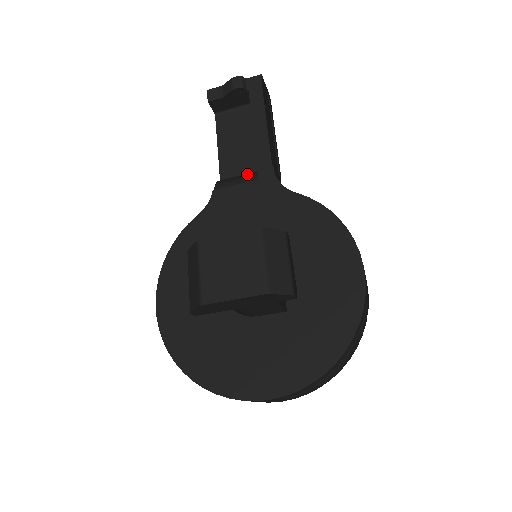
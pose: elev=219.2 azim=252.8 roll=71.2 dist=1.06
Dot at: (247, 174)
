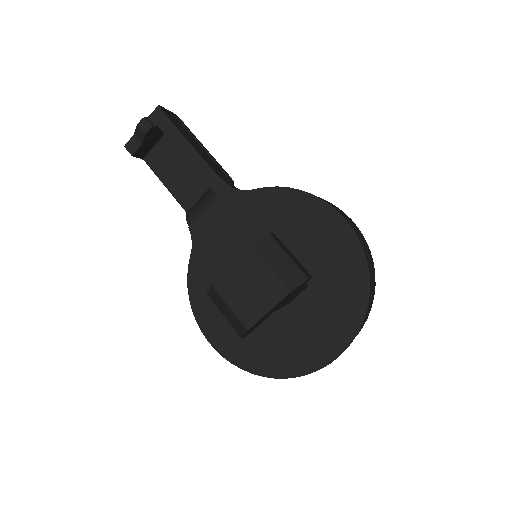
Dot at: (205, 196)
